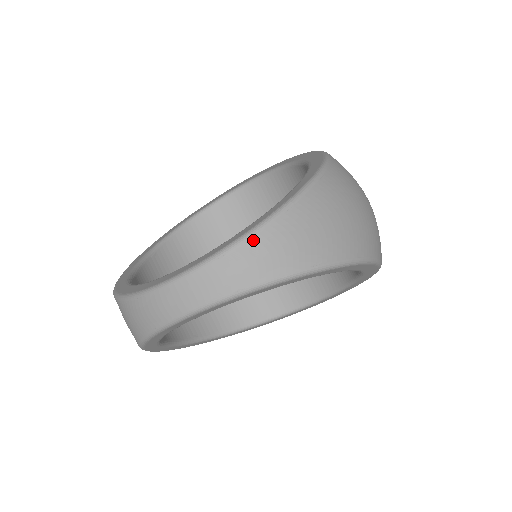
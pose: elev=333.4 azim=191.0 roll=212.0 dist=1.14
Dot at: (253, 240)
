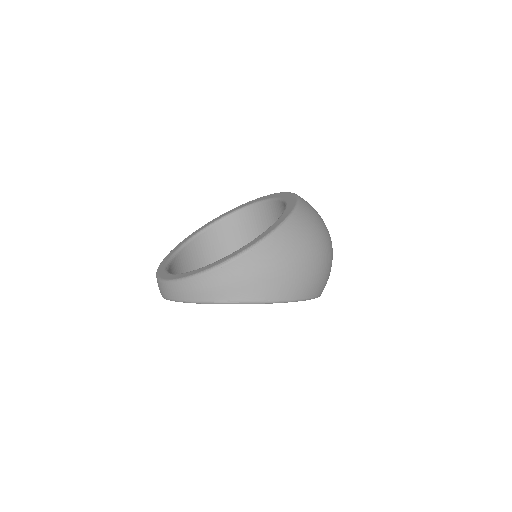
Dot at: (197, 279)
